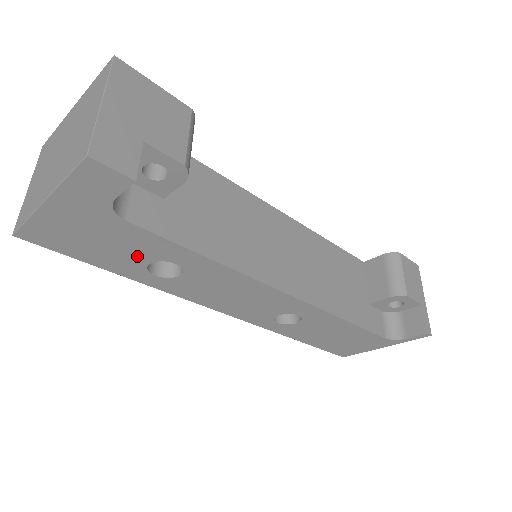
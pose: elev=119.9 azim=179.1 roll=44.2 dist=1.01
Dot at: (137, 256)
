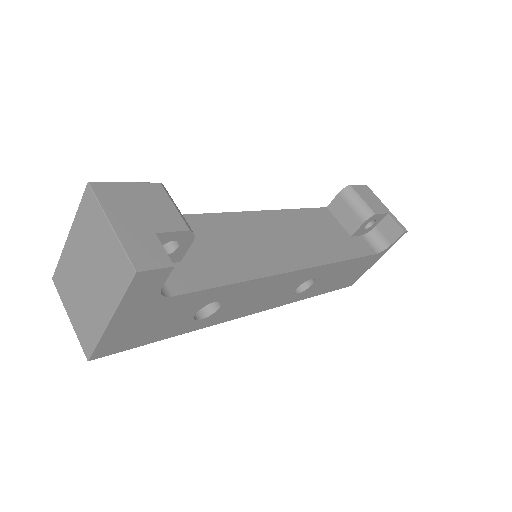
Dot at: (185, 315)
